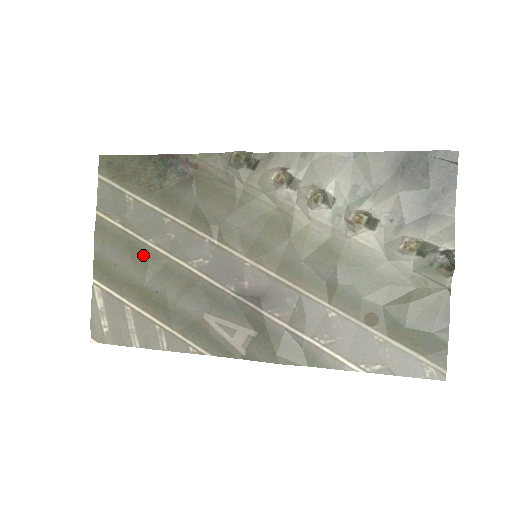
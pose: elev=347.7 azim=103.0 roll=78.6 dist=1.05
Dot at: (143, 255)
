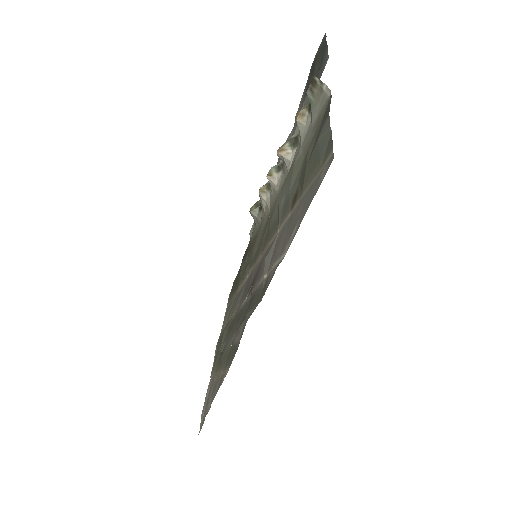
Dot at: occluded
